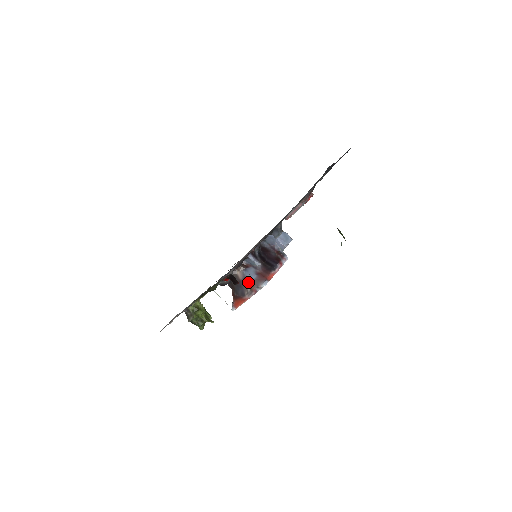
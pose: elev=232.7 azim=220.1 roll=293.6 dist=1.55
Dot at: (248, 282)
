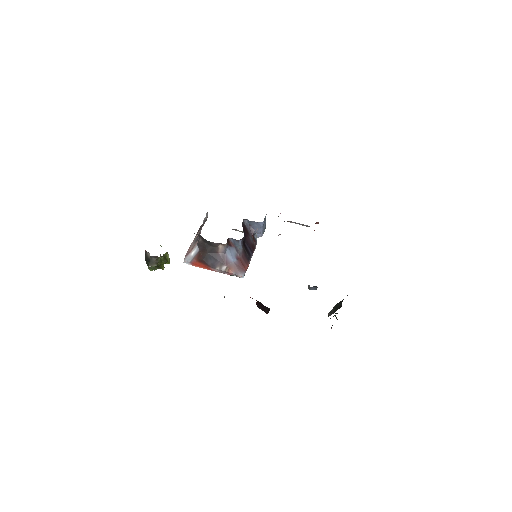
Dot at: (227, 262)
